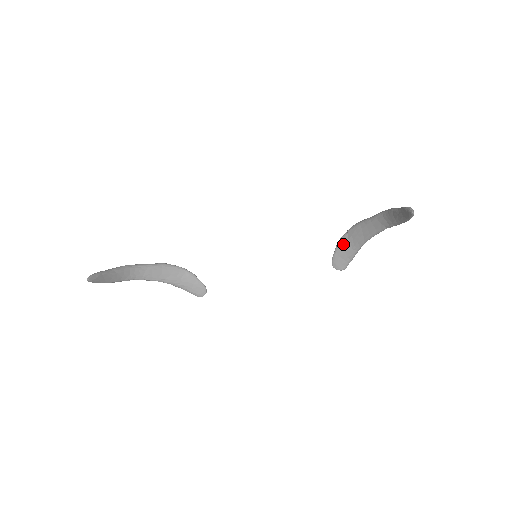
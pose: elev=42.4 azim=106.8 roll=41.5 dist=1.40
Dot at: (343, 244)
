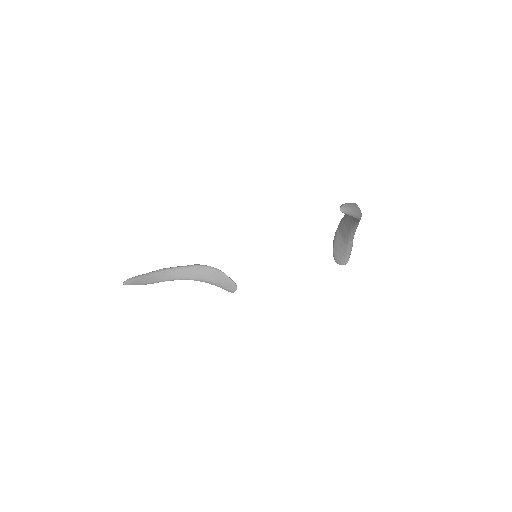
Dot at: (337, 239)
